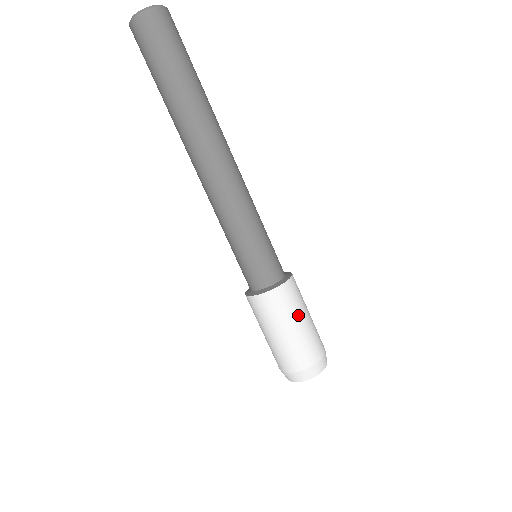
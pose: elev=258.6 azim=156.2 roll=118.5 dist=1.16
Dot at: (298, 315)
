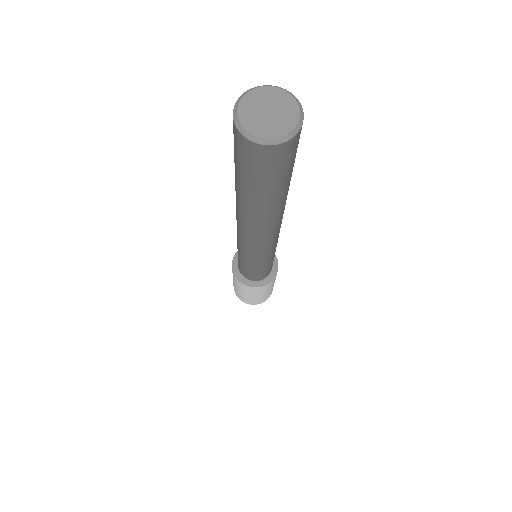
Dot at: occluded
